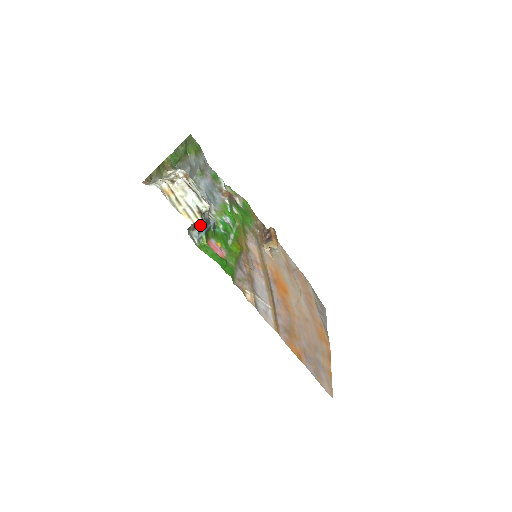
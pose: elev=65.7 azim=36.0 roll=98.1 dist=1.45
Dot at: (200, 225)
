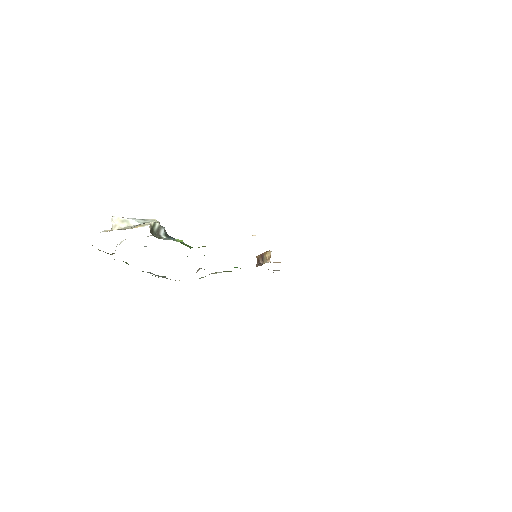
Dot at: (161, 230)
